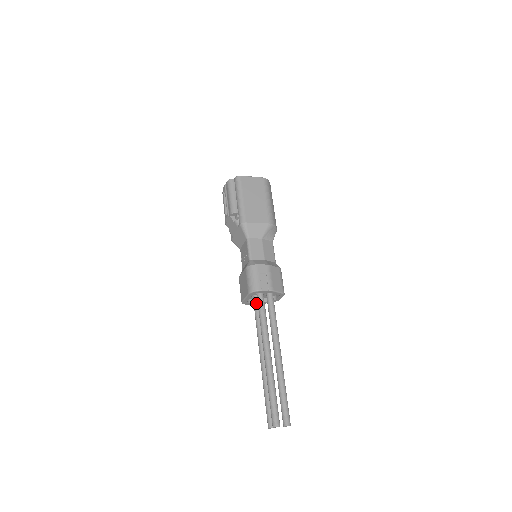
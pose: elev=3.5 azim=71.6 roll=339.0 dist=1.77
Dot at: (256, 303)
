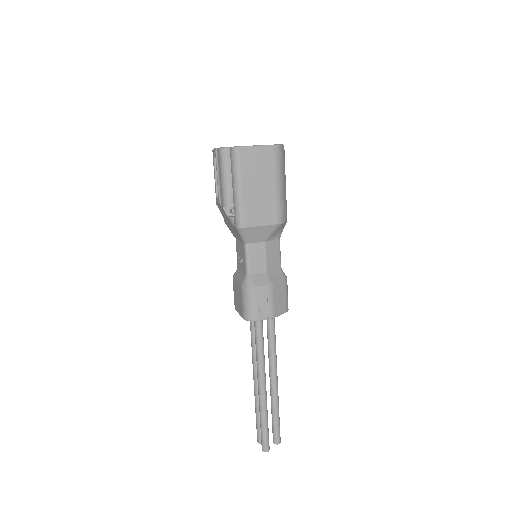
Dot at: occluded
